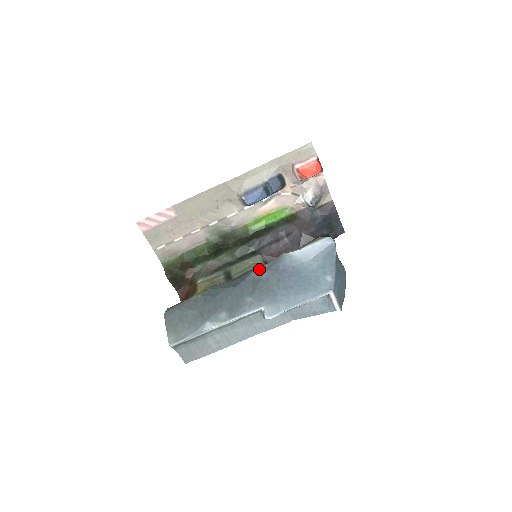
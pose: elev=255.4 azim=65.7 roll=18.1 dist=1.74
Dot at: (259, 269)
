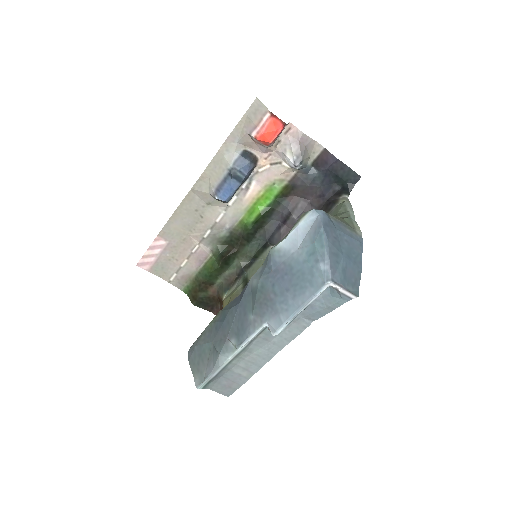
Dot at: (254, 276)
